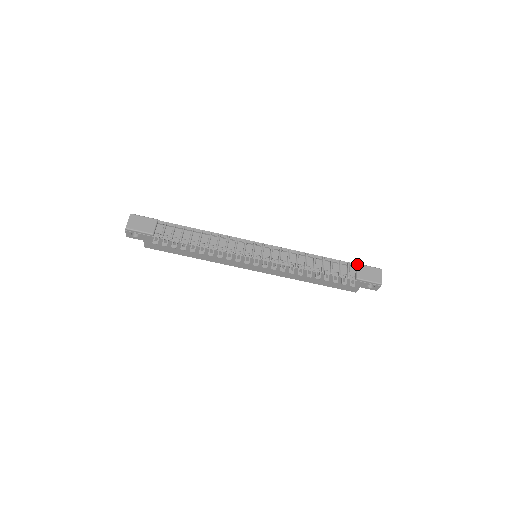
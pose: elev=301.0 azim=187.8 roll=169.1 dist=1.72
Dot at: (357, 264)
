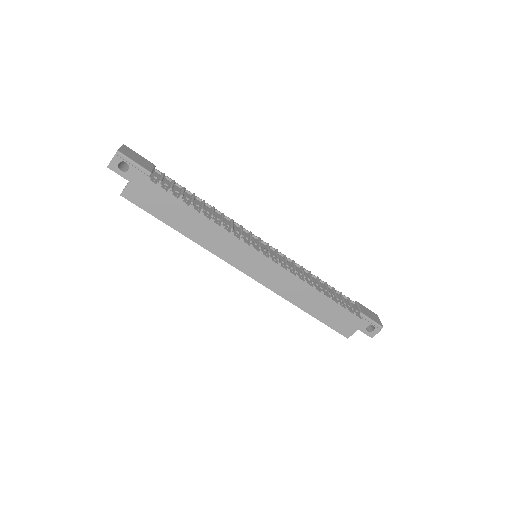
Dot at: occluded
